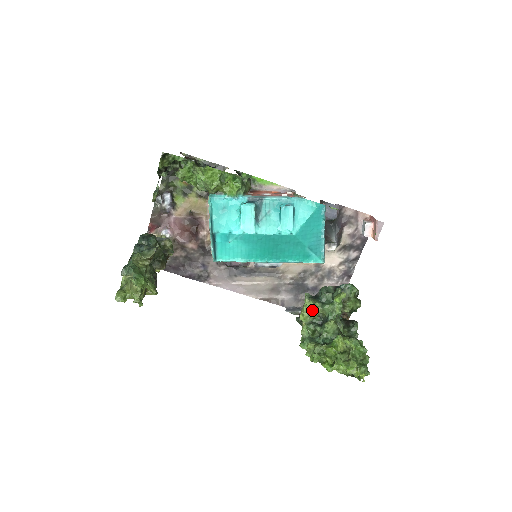
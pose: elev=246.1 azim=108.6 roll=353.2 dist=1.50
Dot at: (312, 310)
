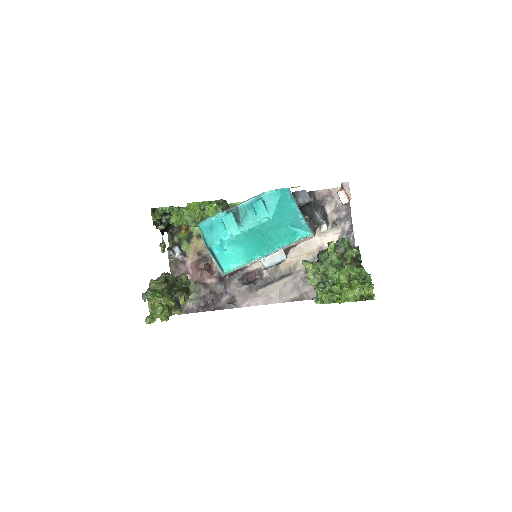
Dot at: (315, 271)
